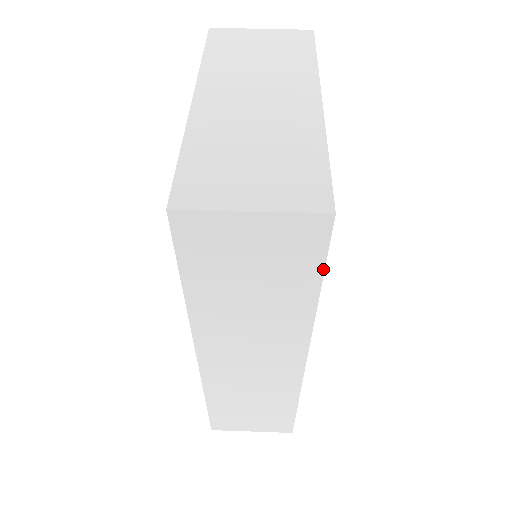
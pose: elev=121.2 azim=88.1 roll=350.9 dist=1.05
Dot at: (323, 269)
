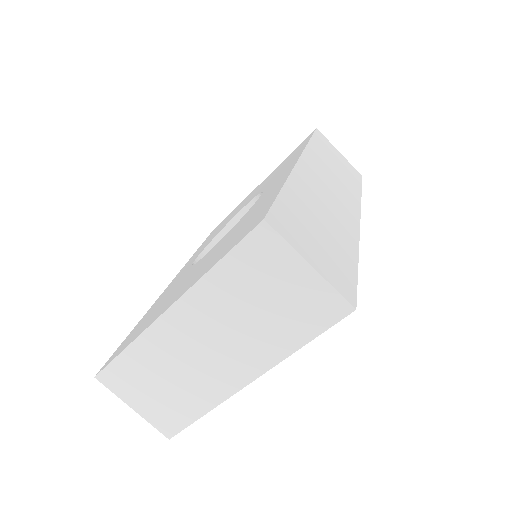
Dot at: occluded
